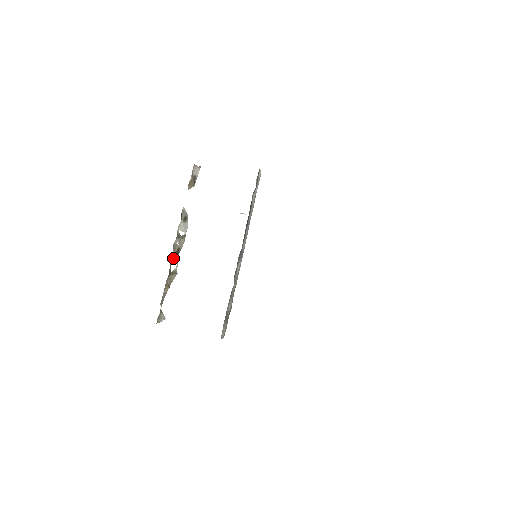
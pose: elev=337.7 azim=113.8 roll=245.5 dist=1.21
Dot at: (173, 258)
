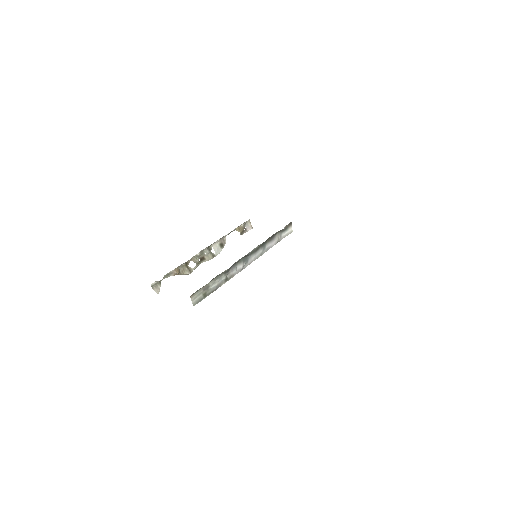
Dot at: (196, 258)
